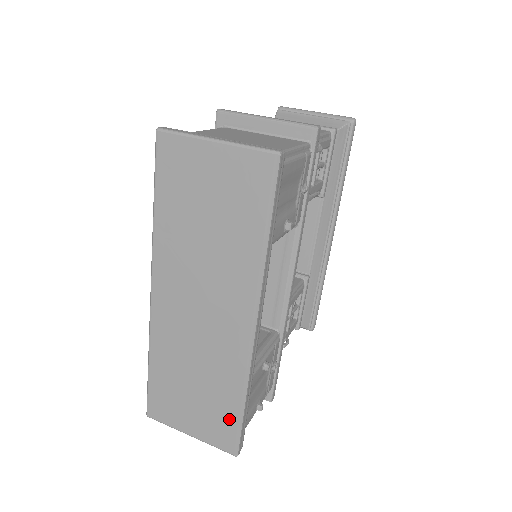
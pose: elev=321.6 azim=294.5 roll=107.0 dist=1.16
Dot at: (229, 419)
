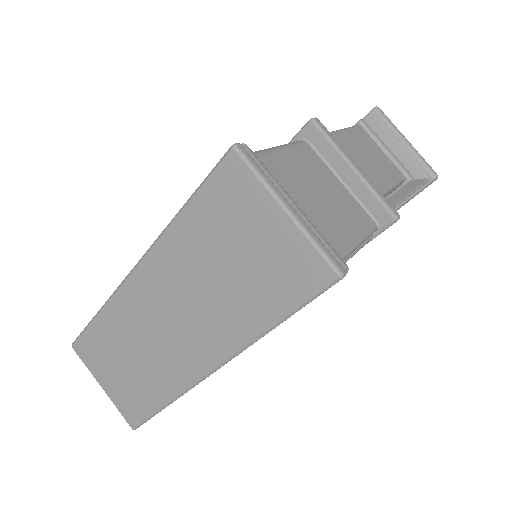
Dot at: (144, 406)
